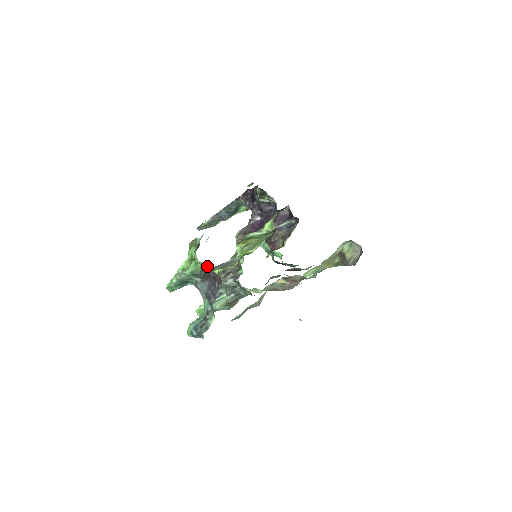
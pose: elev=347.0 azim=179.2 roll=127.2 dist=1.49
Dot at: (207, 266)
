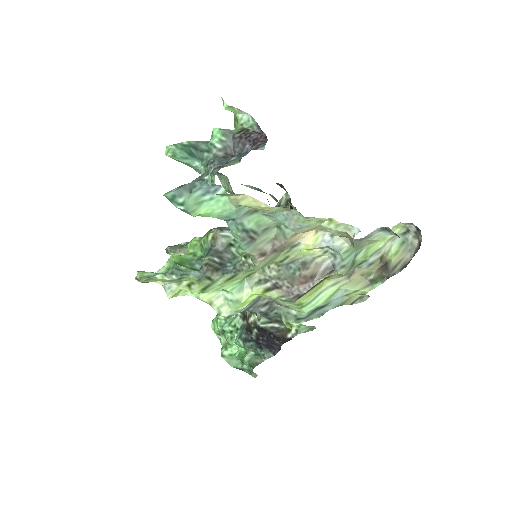
Dot at: (253, 126)
